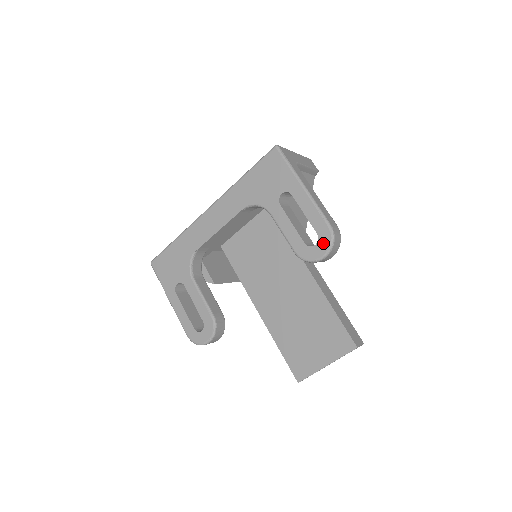
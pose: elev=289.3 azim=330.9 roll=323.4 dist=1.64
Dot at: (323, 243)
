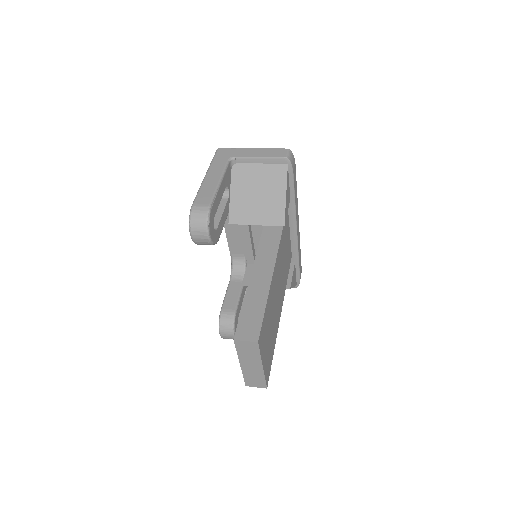
Dot at: occluded
